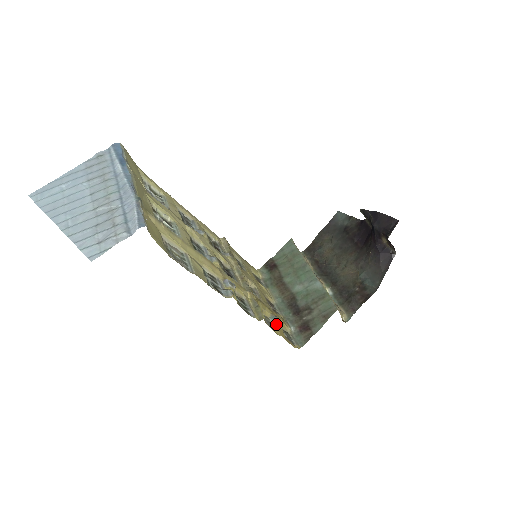
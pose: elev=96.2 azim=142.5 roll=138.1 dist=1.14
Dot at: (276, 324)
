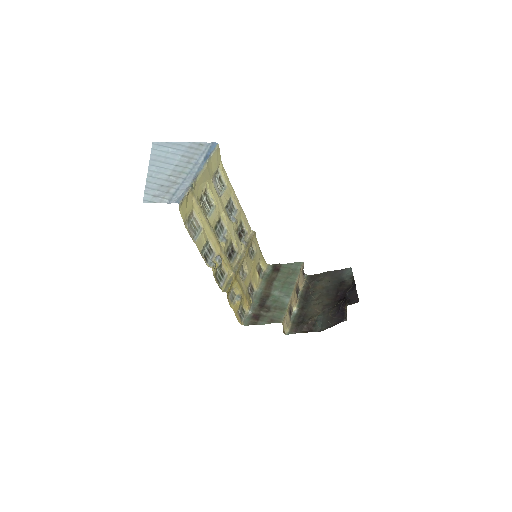
Dot at: (237, 301)
